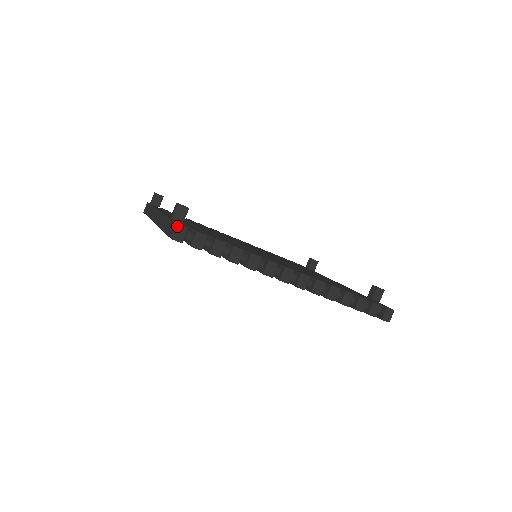
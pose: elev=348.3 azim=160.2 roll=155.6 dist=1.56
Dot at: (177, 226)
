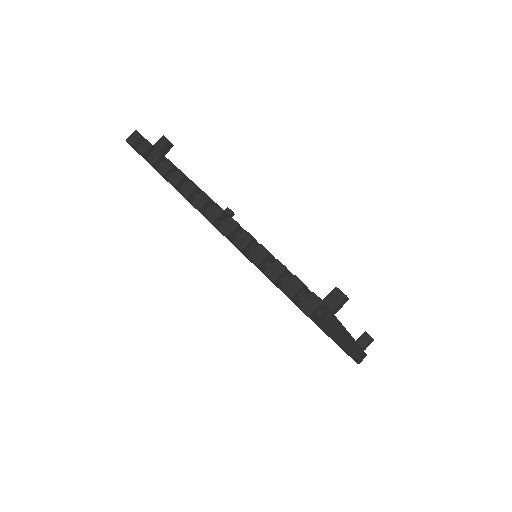
Dot at: (134, 131)
